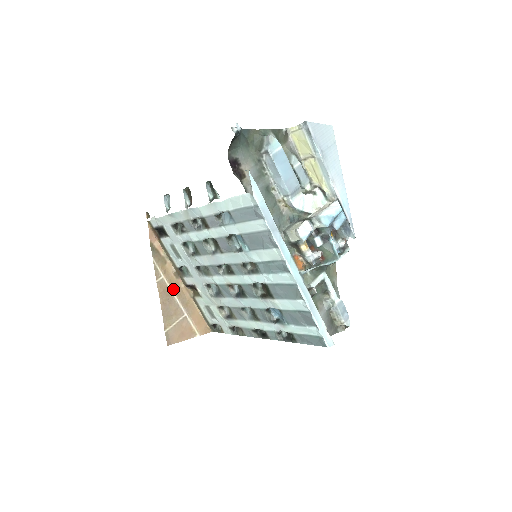
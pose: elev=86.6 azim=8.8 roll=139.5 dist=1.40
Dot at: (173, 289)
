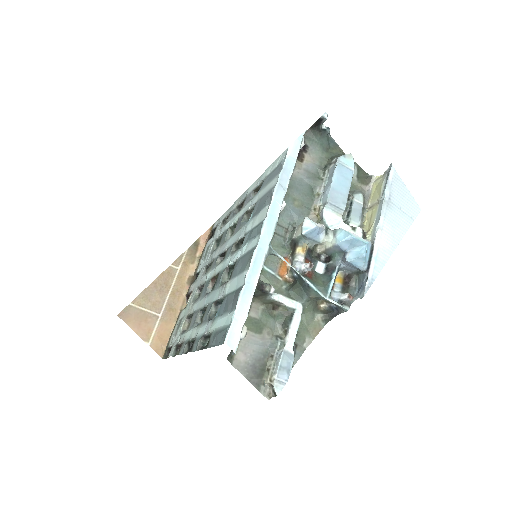
Dot at: (175, 285)
